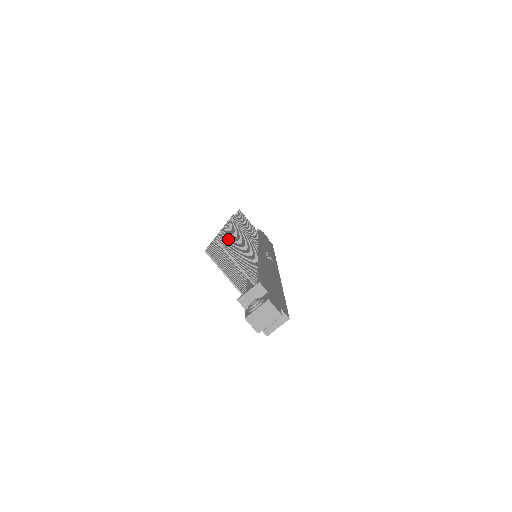
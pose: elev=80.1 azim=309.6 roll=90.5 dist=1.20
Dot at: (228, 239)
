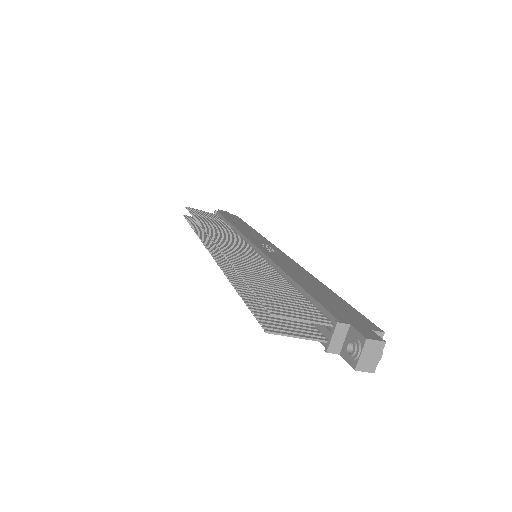
Dot at: (259, 289)
